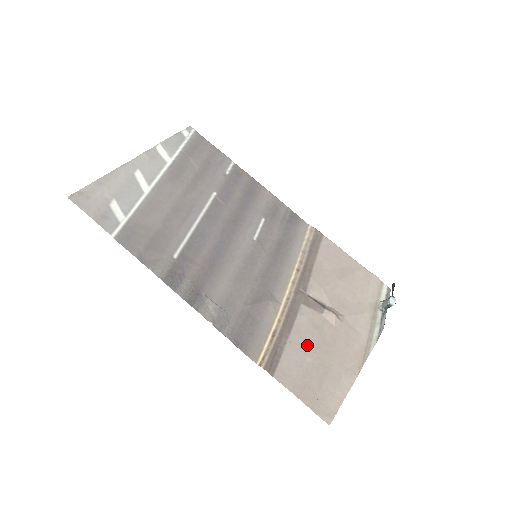
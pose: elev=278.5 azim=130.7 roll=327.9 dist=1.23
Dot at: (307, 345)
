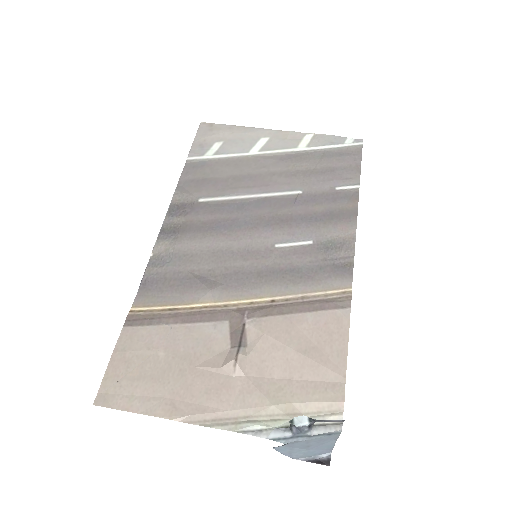
Dot at: (178, 346)
